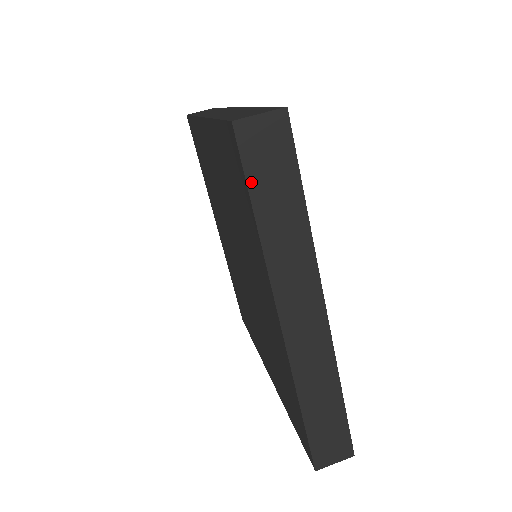
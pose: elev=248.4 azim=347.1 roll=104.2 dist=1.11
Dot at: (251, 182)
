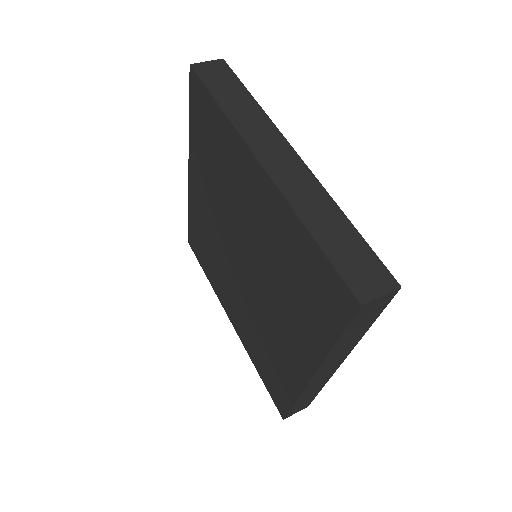
Dot at: (348, 329)
